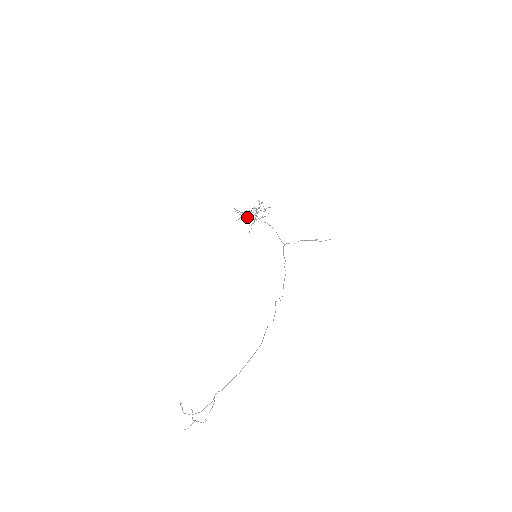
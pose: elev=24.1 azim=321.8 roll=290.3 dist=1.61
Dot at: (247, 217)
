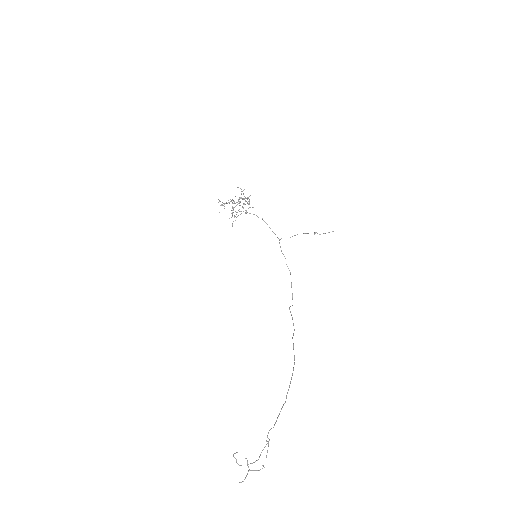
Dot at: occluded
